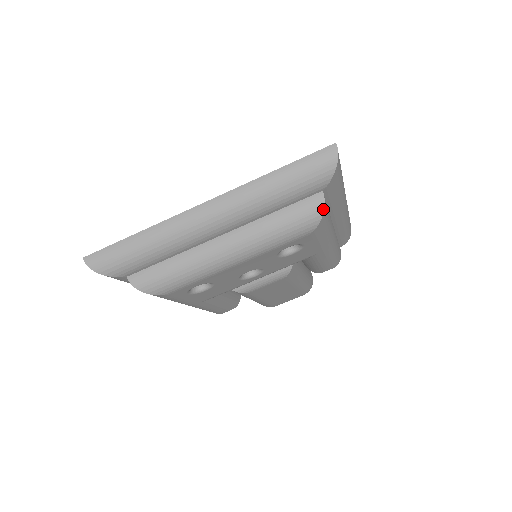
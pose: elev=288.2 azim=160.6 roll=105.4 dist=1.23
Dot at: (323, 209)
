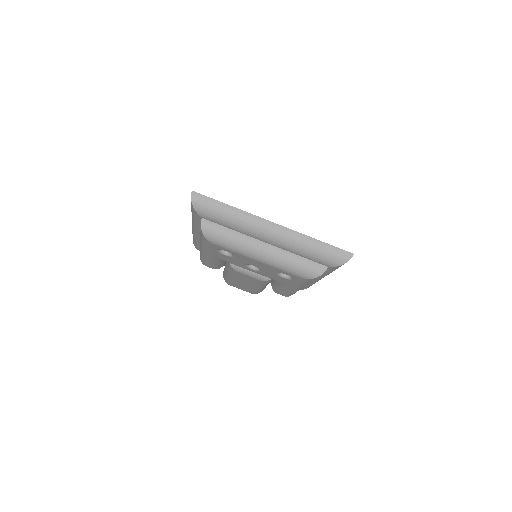
Dot at: occluded
